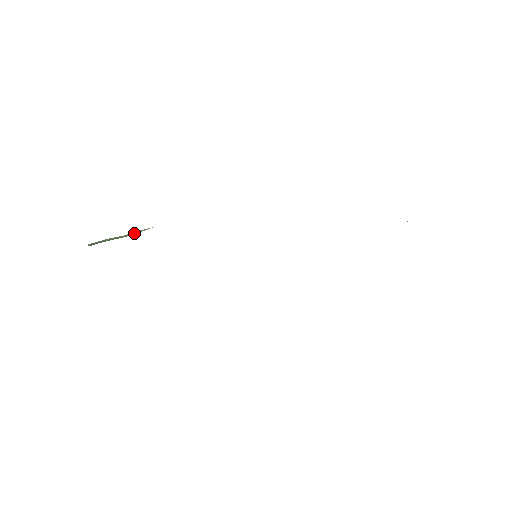
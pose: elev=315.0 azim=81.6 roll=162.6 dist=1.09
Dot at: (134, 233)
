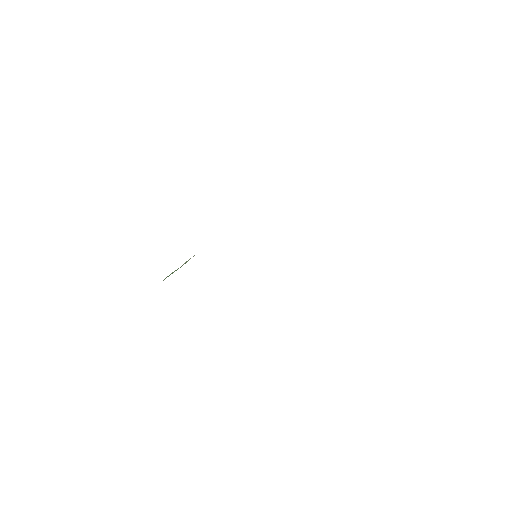
Dot at: (186, 262)
